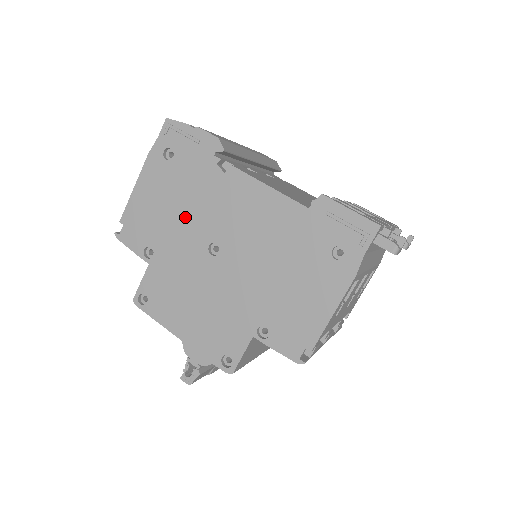
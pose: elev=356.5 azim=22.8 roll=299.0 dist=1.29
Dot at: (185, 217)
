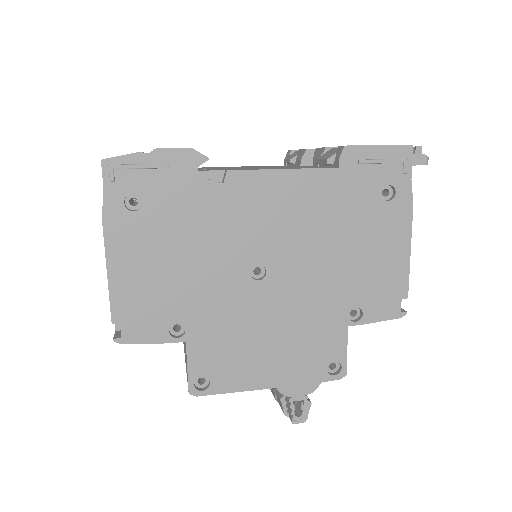
Dot at: (202, 261)
